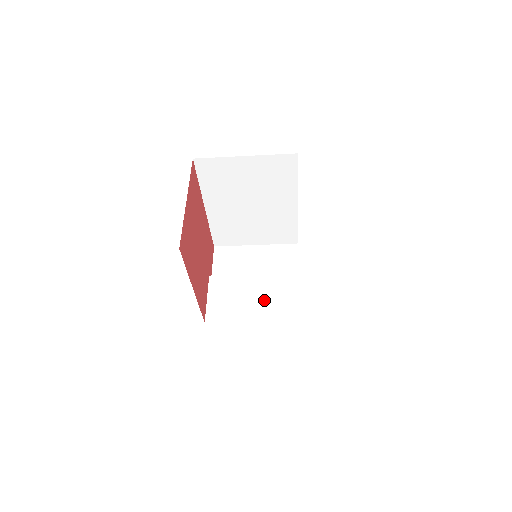
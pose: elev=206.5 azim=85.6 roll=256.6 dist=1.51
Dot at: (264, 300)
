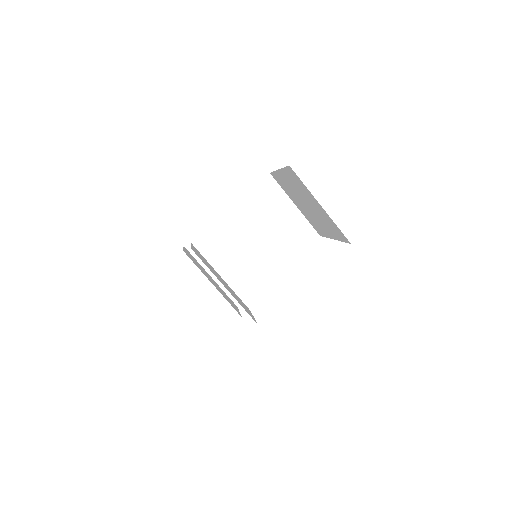
Dot at: occluded
